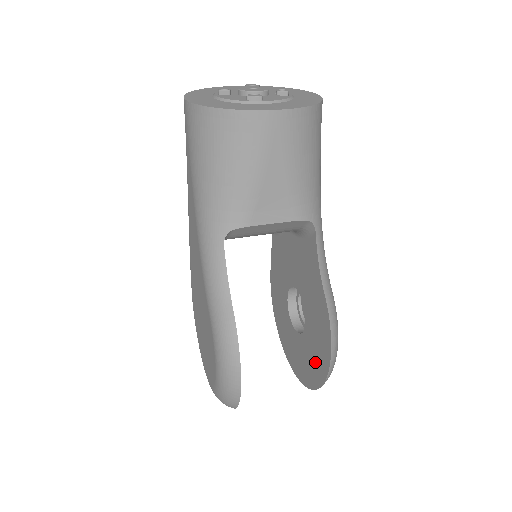
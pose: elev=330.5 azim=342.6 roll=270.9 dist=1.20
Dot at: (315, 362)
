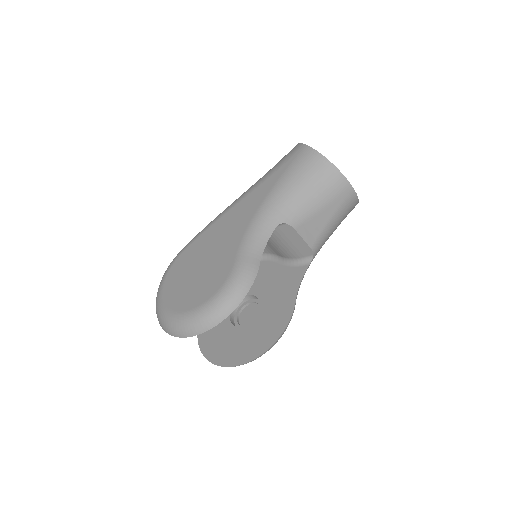
Dot at: (249, 346)
